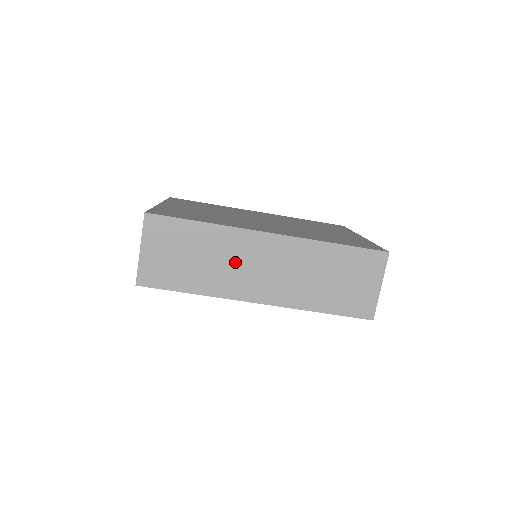
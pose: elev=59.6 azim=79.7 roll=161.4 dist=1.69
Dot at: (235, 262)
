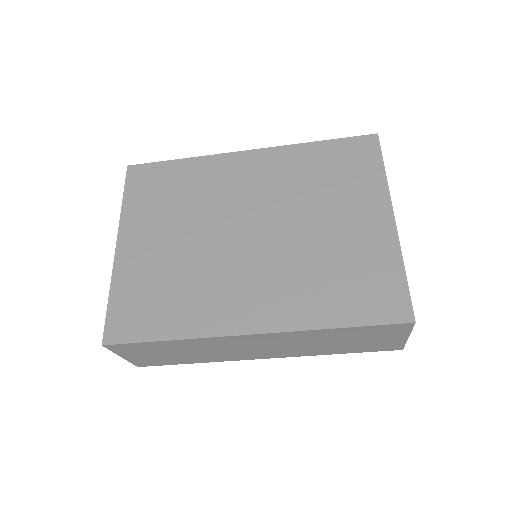
Dot at: (224, 349)
